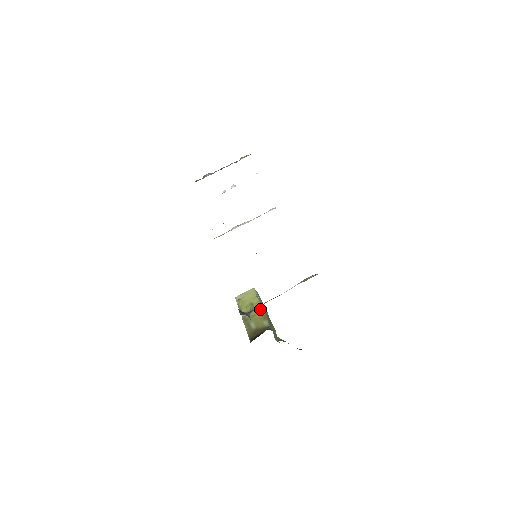
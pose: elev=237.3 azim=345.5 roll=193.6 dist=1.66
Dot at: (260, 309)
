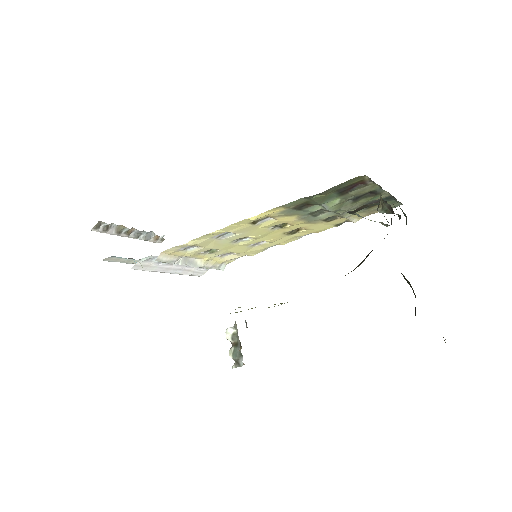
Dot at: occluded
